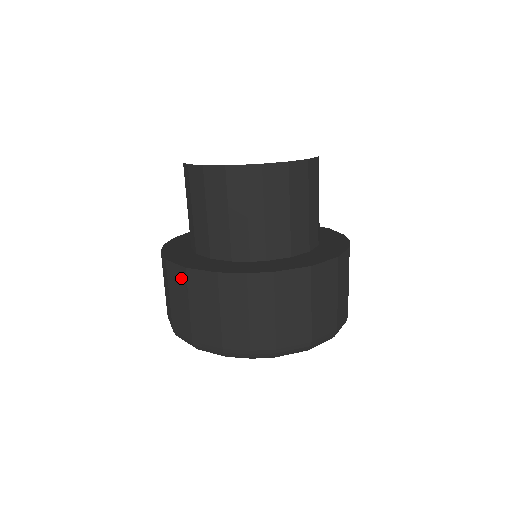
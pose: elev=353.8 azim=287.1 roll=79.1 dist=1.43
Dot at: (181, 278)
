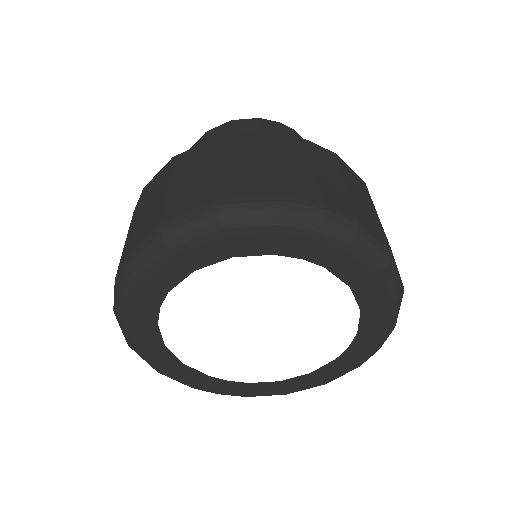
Dot at: (206, 150)
